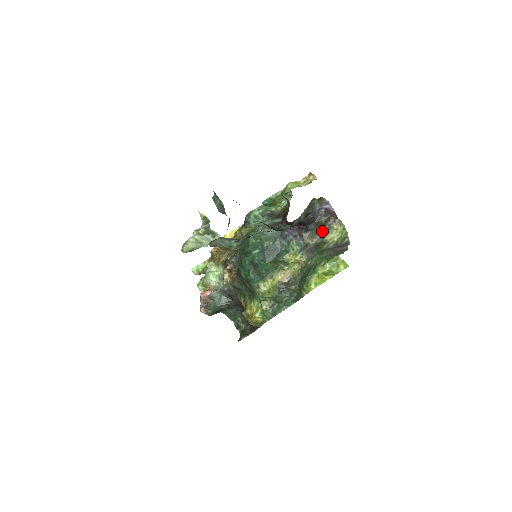
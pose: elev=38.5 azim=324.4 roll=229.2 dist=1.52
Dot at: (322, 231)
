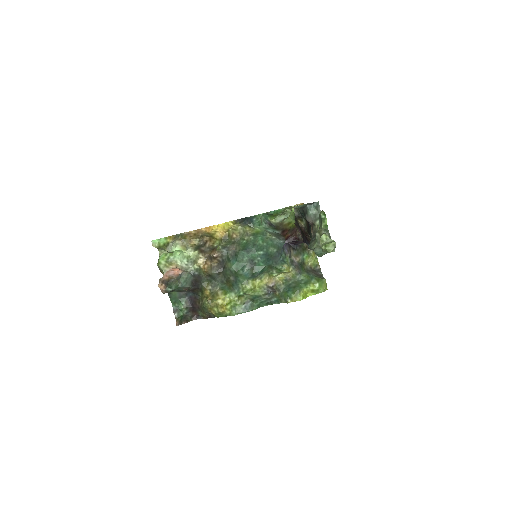
Dot at: (304, 254)
